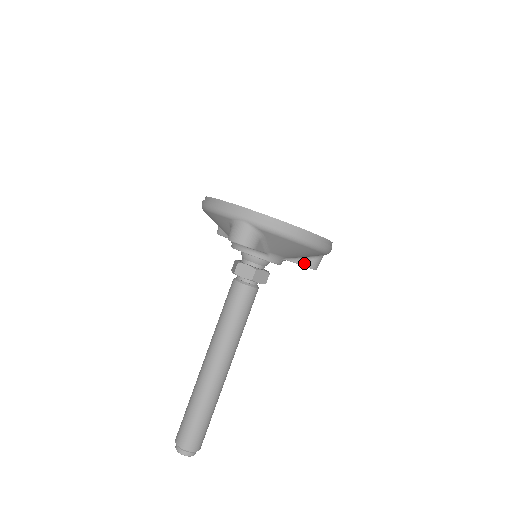
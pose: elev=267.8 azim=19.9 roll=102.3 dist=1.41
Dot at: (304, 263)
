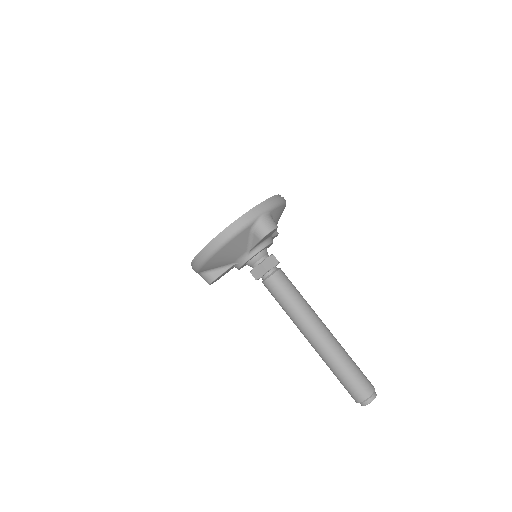
Dot at: (275, 233)
